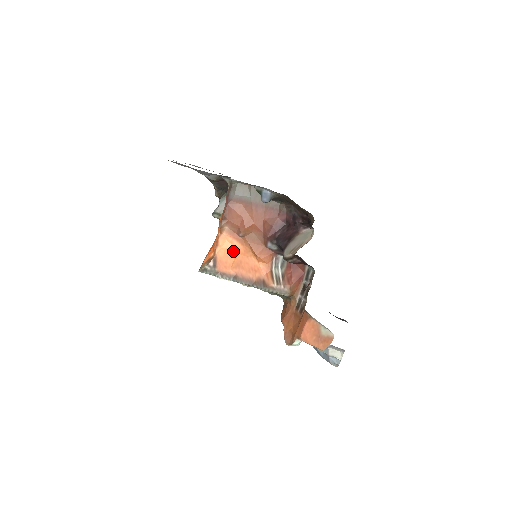
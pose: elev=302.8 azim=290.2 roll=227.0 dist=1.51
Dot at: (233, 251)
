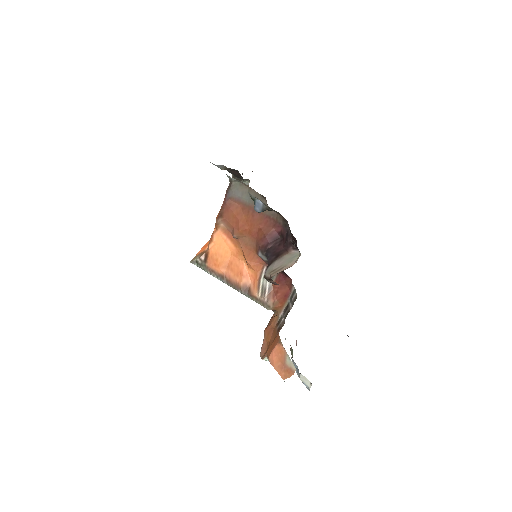
Dot at: (226, 250)
